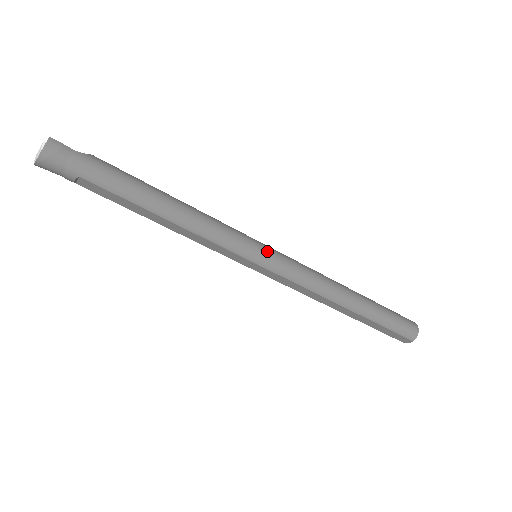
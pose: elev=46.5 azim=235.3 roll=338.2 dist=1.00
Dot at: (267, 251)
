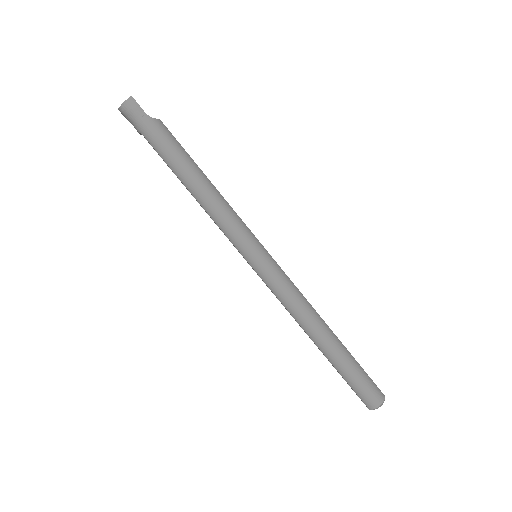
Dot at: (262, 258)
